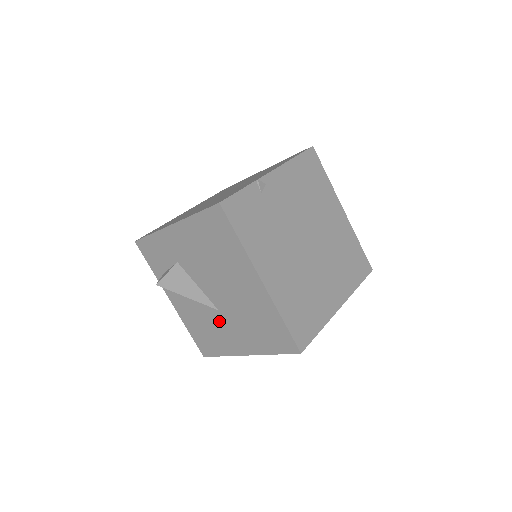
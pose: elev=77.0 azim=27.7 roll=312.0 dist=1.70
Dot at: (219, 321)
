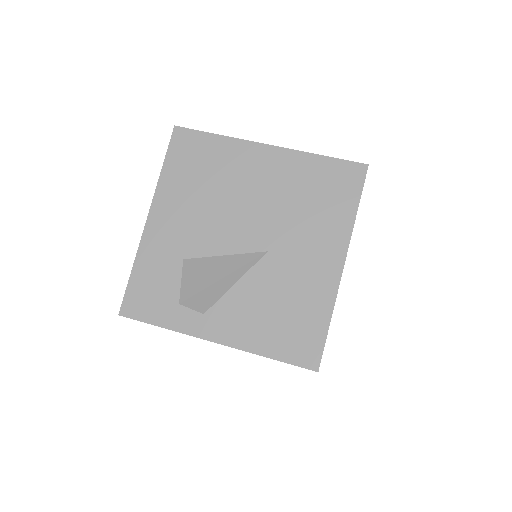
Dot at: (281, 267)
